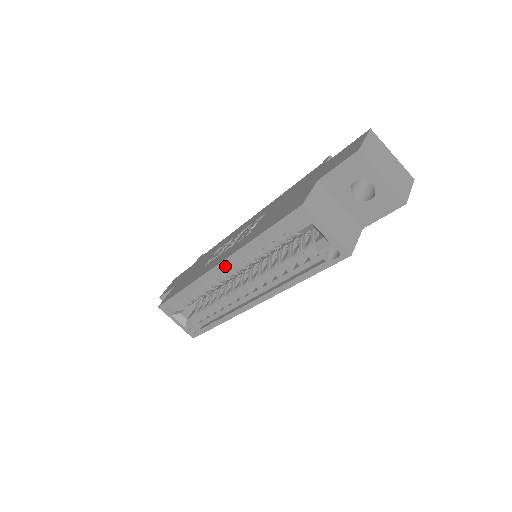
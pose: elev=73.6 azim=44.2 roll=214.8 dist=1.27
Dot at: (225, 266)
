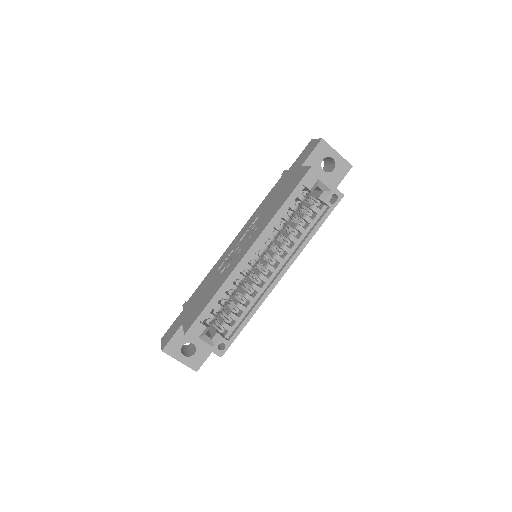
Dot at: (256, 246)
